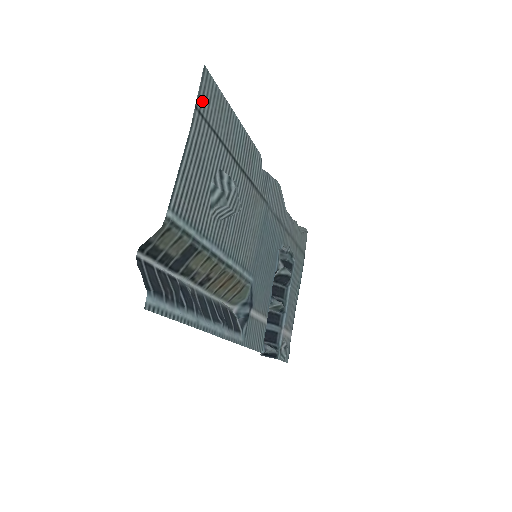
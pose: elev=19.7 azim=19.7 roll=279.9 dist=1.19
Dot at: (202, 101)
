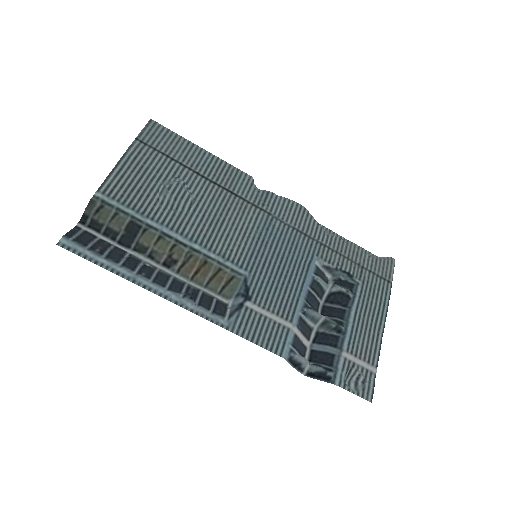
Dot at: (146, 136)
